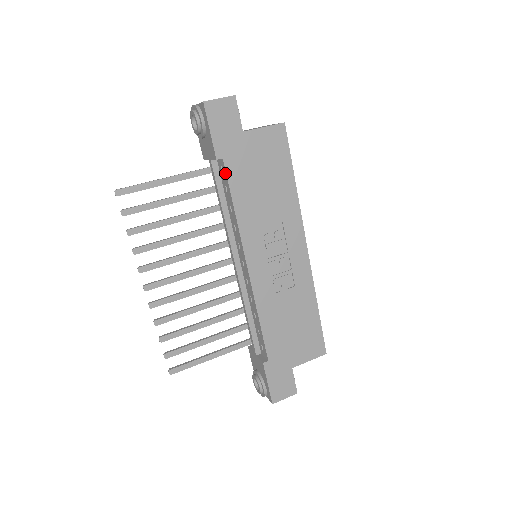
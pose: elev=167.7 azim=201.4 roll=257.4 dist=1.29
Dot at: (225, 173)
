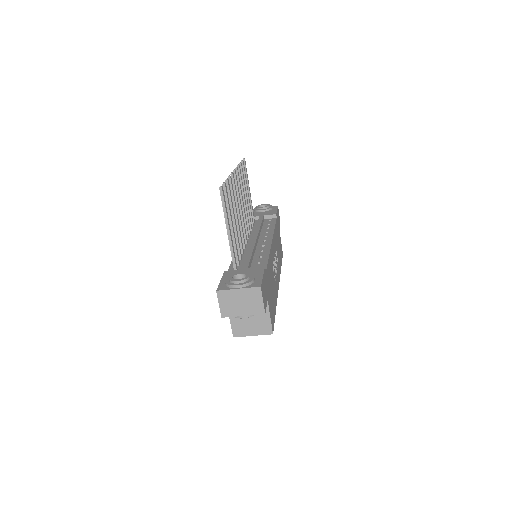
Dot at: (275, 220)
